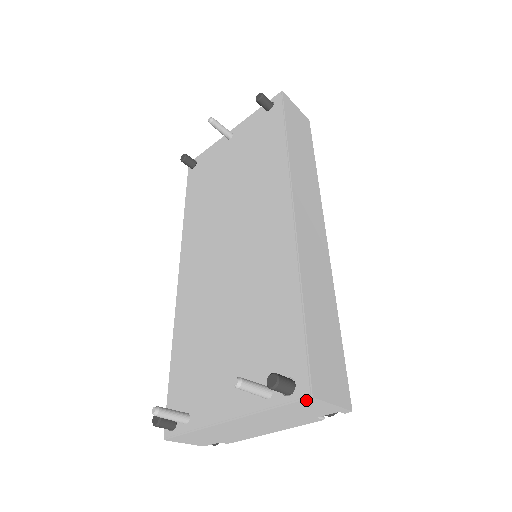
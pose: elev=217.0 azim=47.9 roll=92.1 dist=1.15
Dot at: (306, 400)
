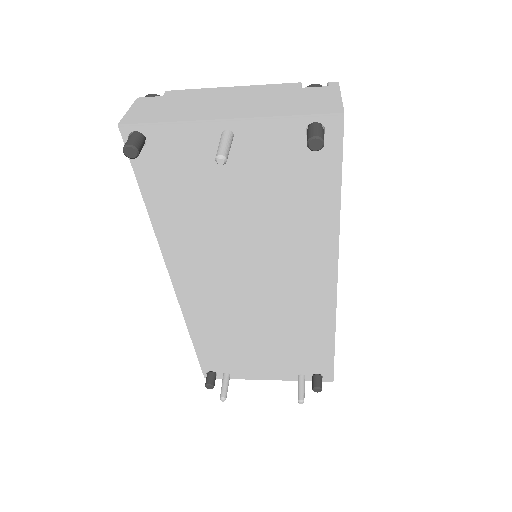
Dot at: (327, 380)
